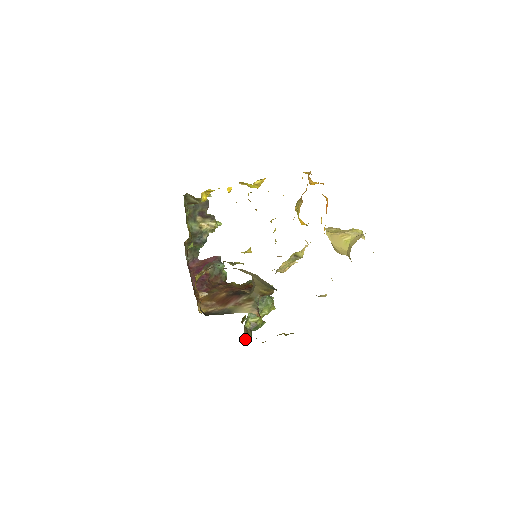
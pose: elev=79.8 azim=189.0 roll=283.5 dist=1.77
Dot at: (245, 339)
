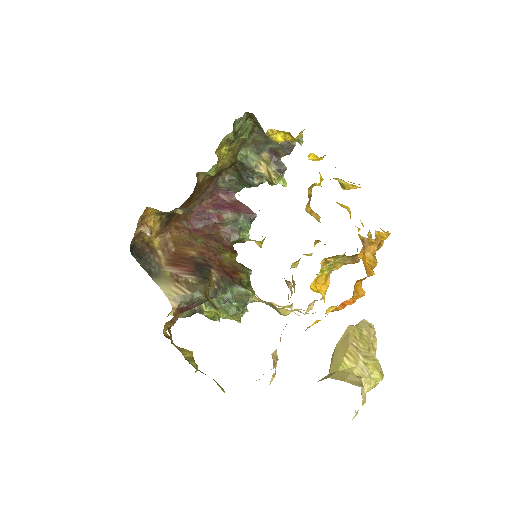
Dot at: (172, 312)
